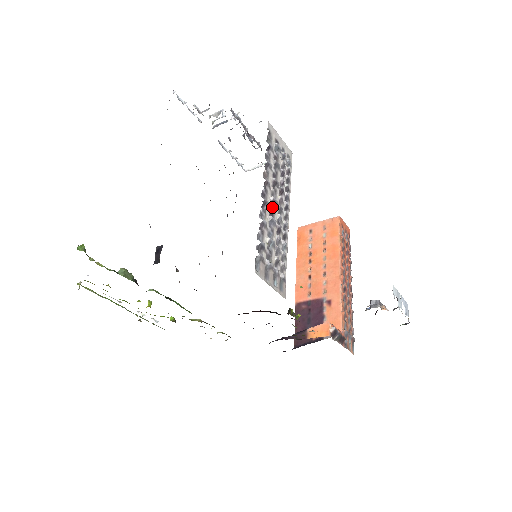
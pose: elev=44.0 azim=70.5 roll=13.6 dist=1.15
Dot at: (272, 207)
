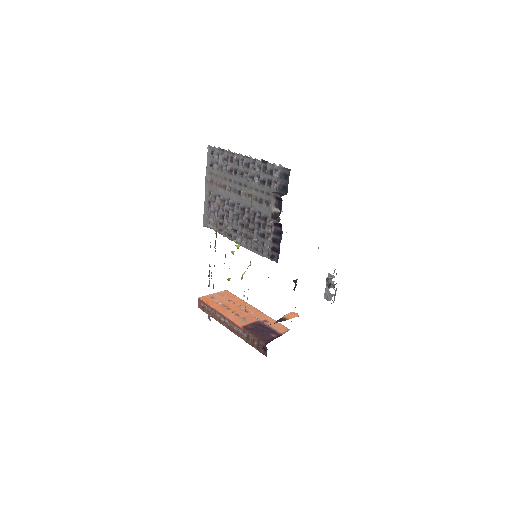
Dot at: occluded
